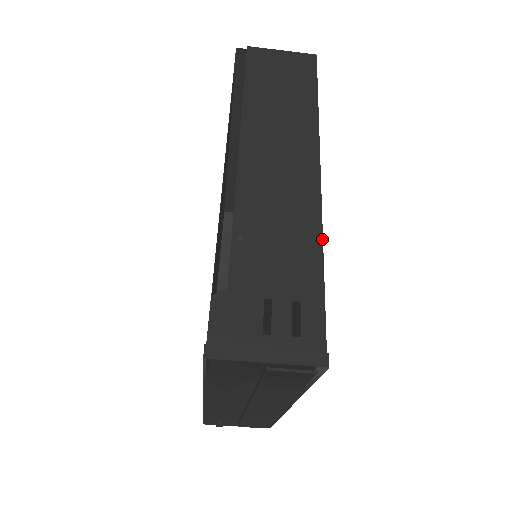
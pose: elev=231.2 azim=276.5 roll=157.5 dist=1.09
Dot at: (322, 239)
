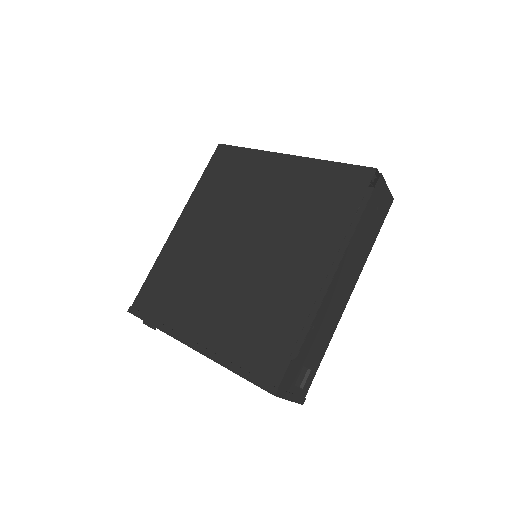
Dot at: occluded
